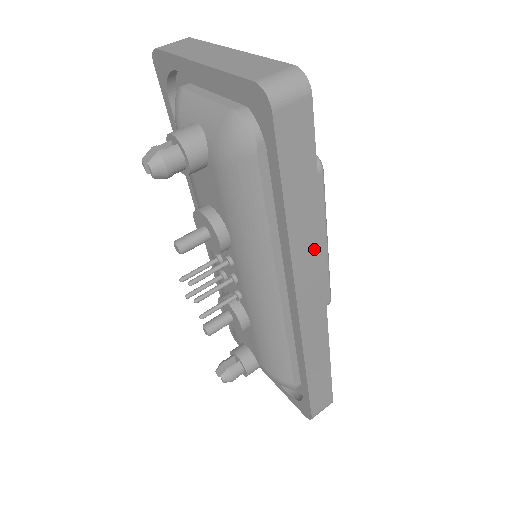
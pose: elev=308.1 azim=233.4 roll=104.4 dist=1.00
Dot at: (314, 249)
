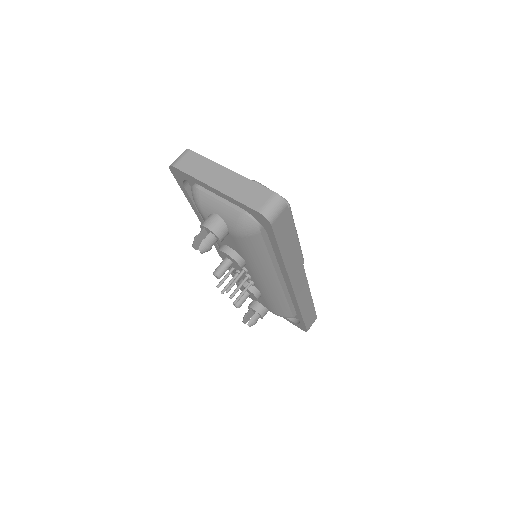
Dot at: (297, 261)
